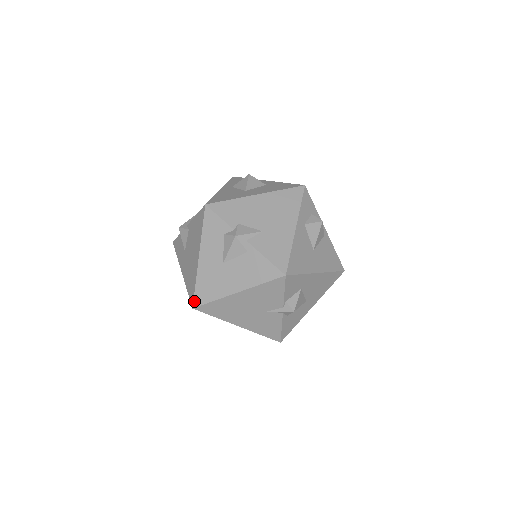
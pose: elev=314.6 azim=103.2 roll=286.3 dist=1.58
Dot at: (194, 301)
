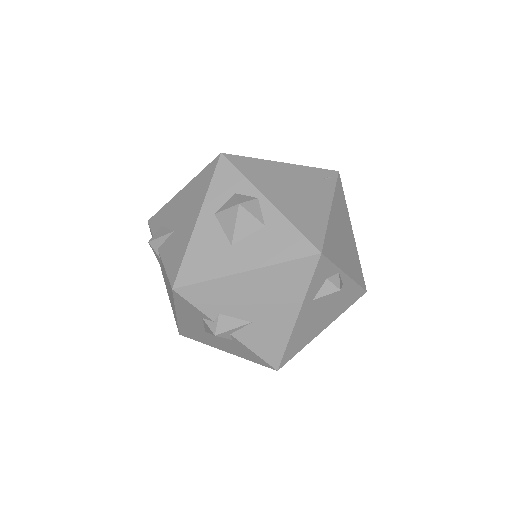
Dot at: (179, 332)
